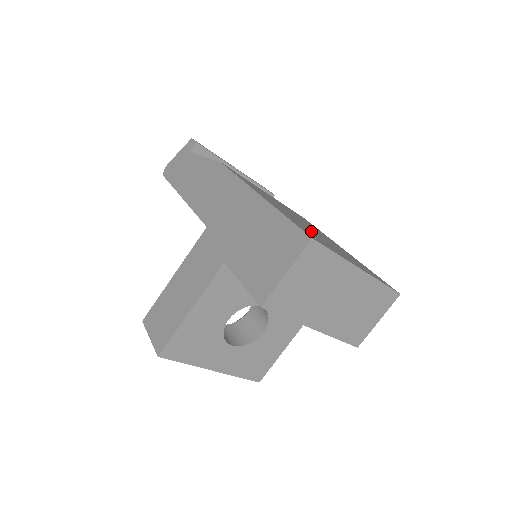
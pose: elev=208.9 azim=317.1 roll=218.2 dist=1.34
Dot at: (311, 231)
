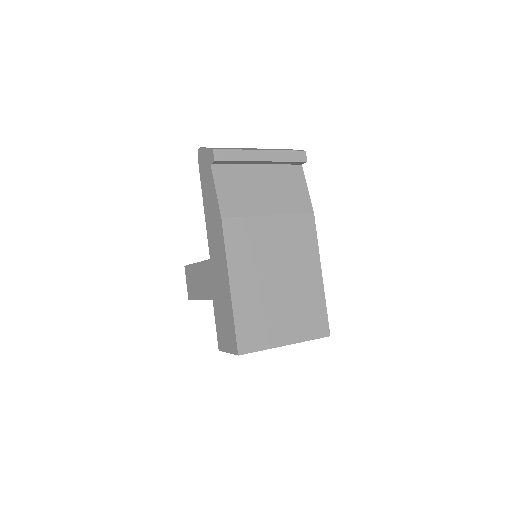
Dot at: (265, 308)
